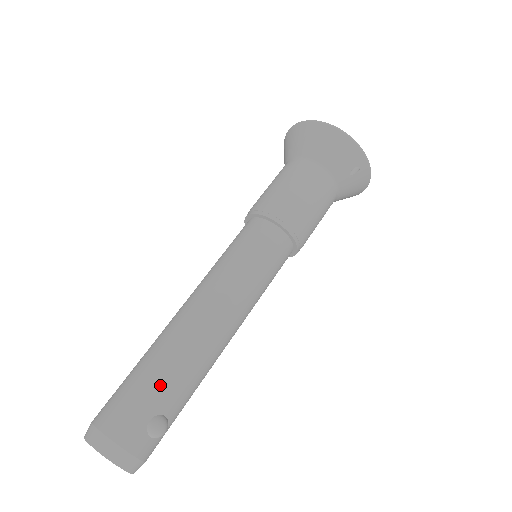
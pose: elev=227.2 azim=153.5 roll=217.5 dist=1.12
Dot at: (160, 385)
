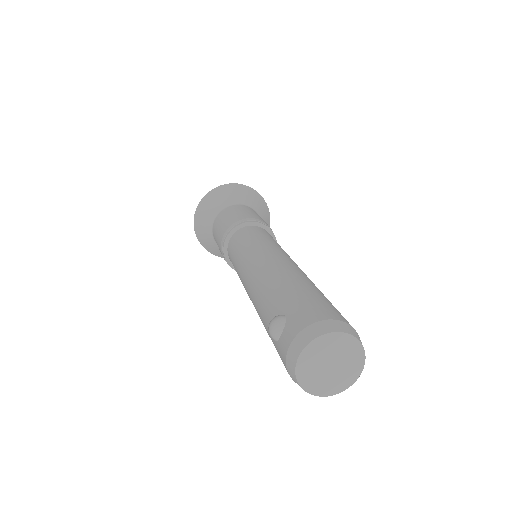
Dot at: occluded
